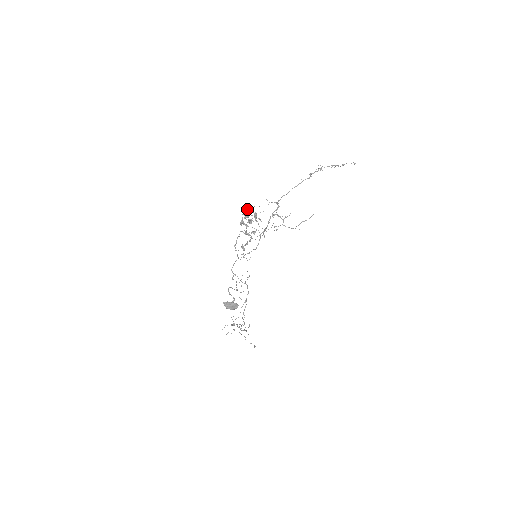
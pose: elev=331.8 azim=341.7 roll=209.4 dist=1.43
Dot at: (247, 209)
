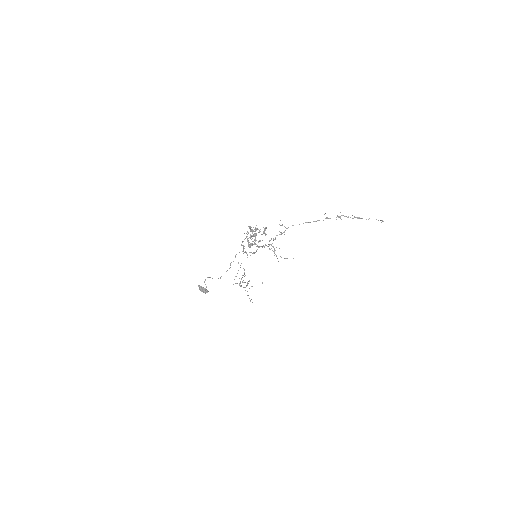
Dot at: occluded
